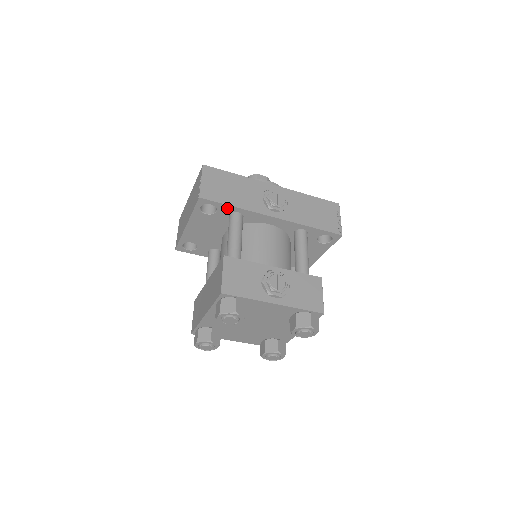
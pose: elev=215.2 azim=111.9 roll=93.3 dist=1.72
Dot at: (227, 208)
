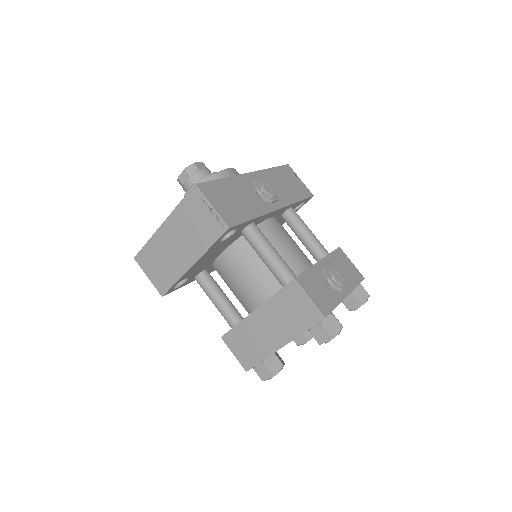
Dot at: (246, 224)
